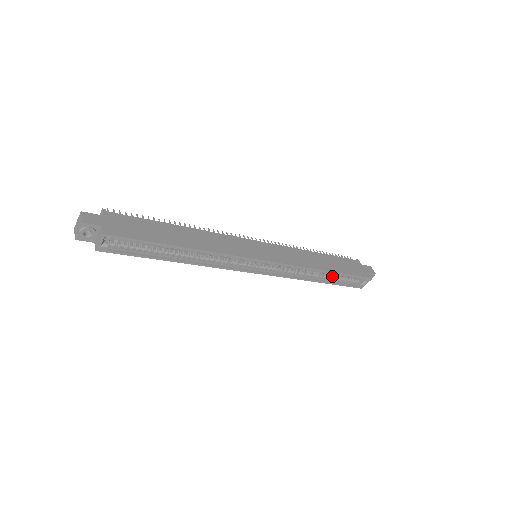
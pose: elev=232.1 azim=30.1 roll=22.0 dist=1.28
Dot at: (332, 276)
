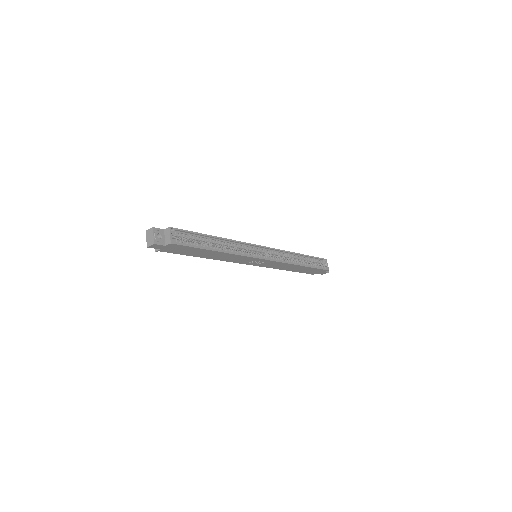
Dot at: (306, 263)
